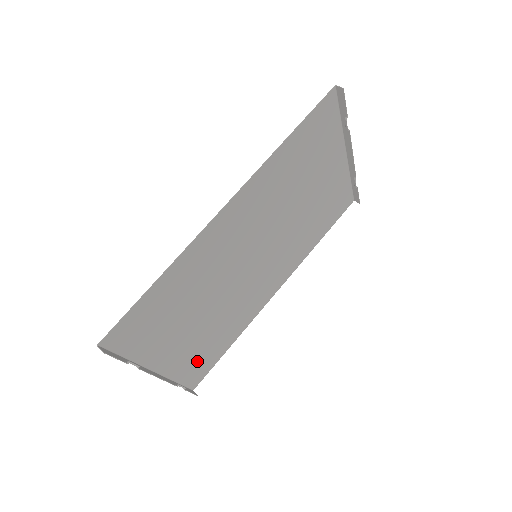
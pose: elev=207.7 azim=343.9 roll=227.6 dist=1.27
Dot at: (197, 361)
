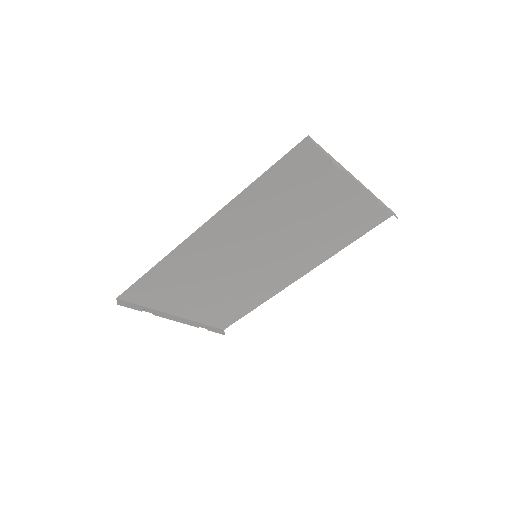
Dot at: (219, 314)
